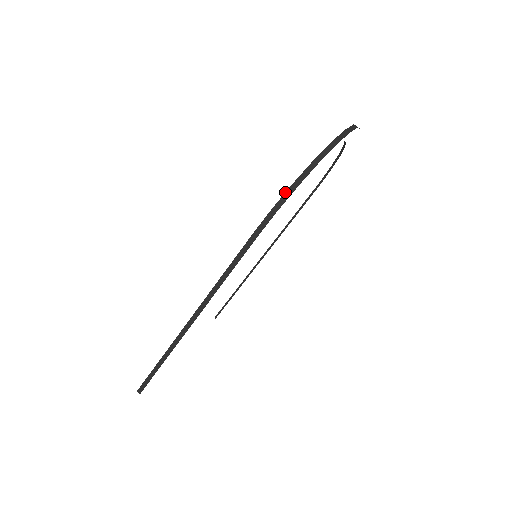
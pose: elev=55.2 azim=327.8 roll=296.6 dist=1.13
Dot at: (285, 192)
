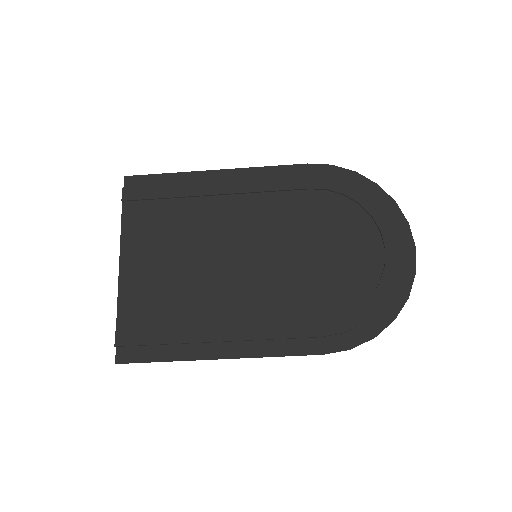
Dot at: (358, 326)
